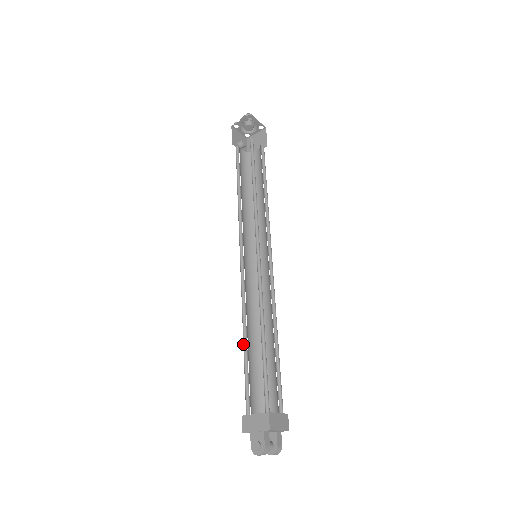
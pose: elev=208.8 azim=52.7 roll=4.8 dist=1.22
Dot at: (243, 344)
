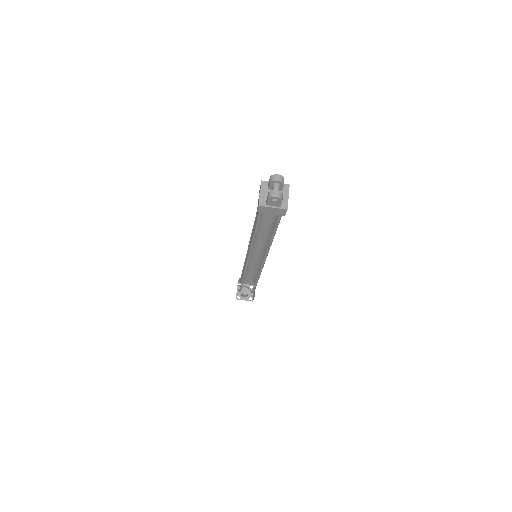
Dot at: (255, 217)
